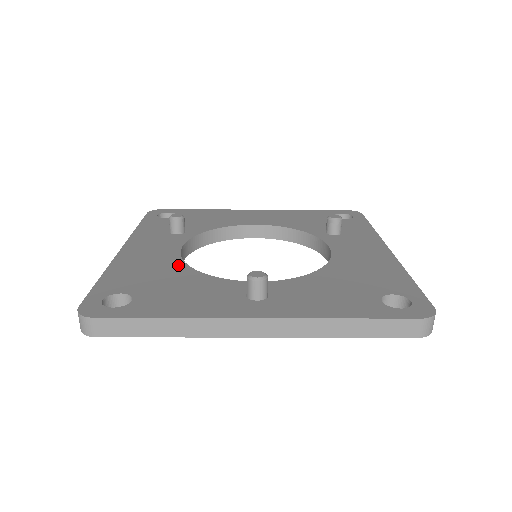
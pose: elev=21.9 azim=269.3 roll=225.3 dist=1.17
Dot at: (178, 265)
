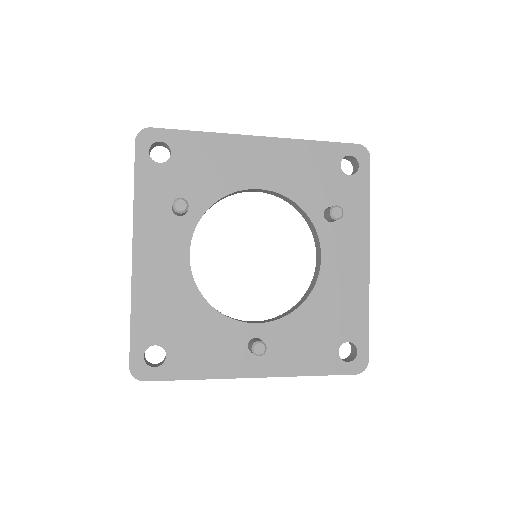
Dot at: (192, 293)
